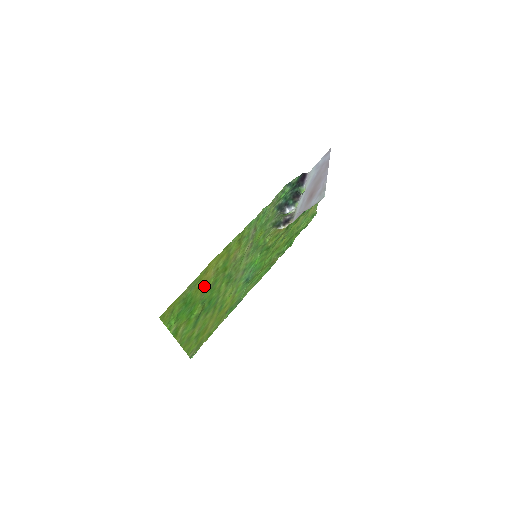
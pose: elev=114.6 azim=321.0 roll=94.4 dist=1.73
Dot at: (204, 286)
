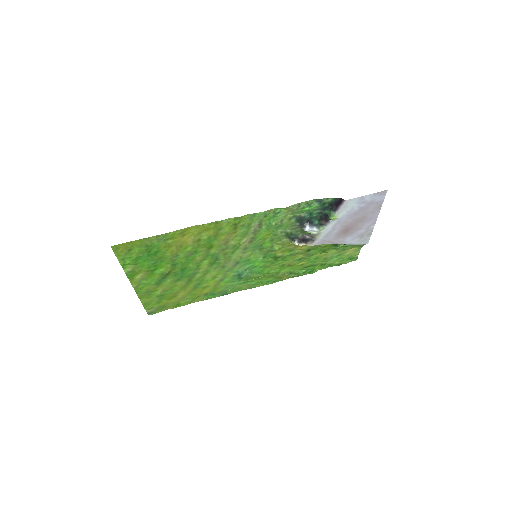
Dot at: (178, 248)
